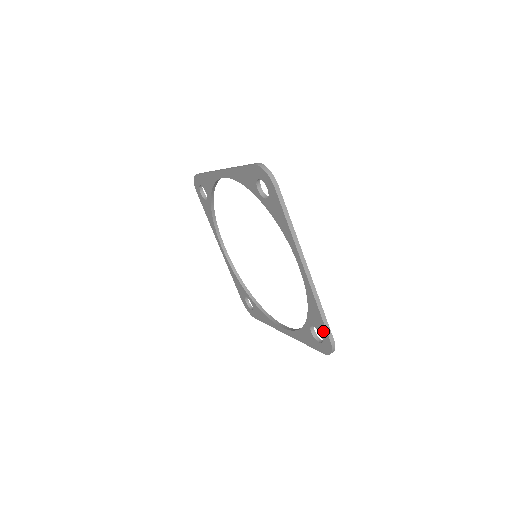
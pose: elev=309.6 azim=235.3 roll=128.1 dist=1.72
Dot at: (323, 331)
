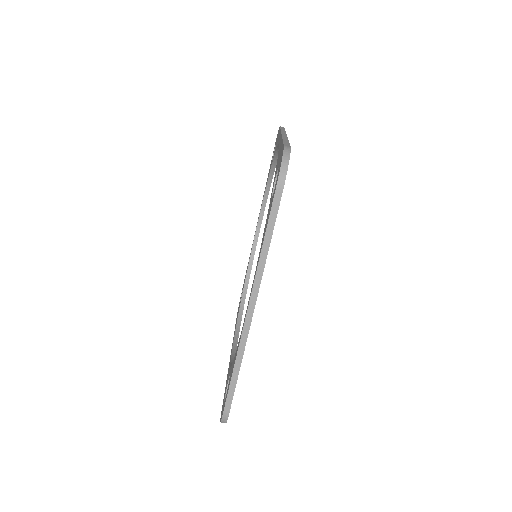
Dot at: occluded
